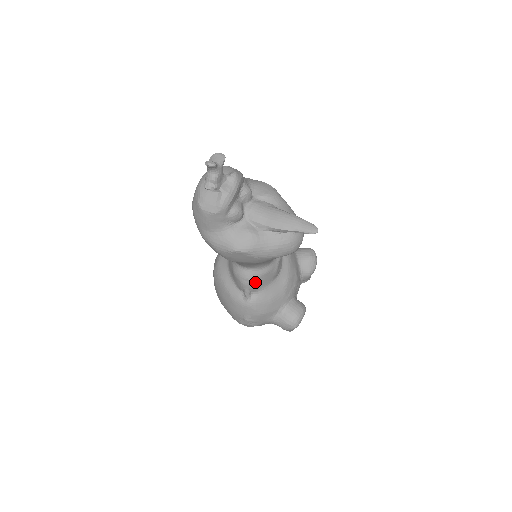
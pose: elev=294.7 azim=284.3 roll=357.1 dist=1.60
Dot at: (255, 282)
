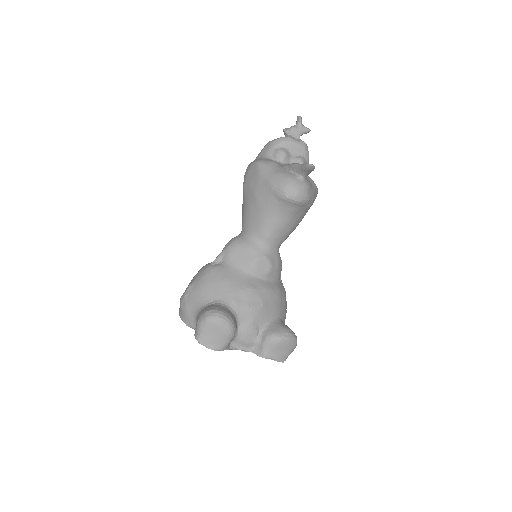
Dot at: (234, 246)
